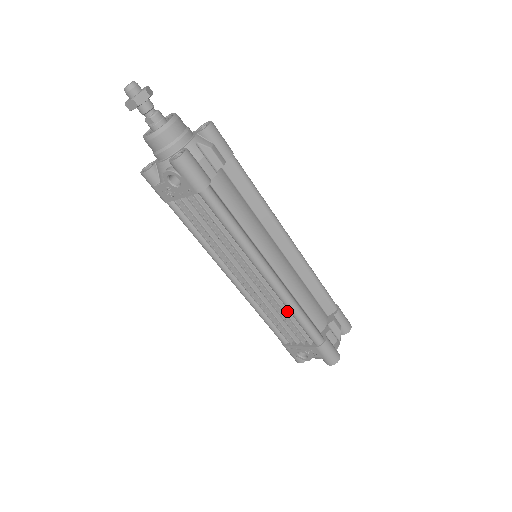
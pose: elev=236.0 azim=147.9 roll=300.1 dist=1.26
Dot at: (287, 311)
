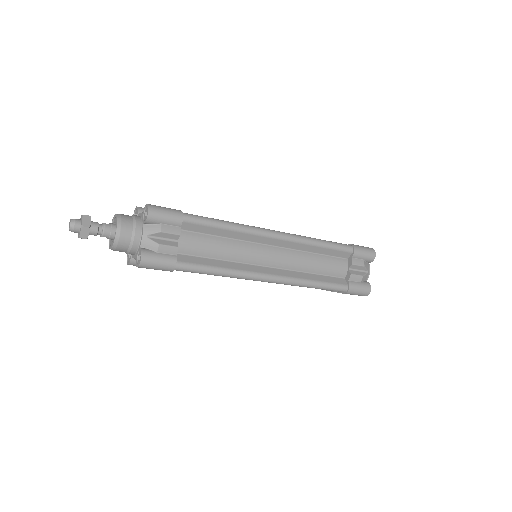
Dot at: occluded
